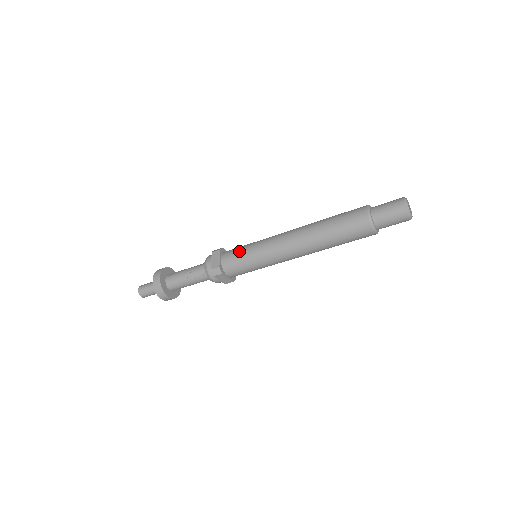
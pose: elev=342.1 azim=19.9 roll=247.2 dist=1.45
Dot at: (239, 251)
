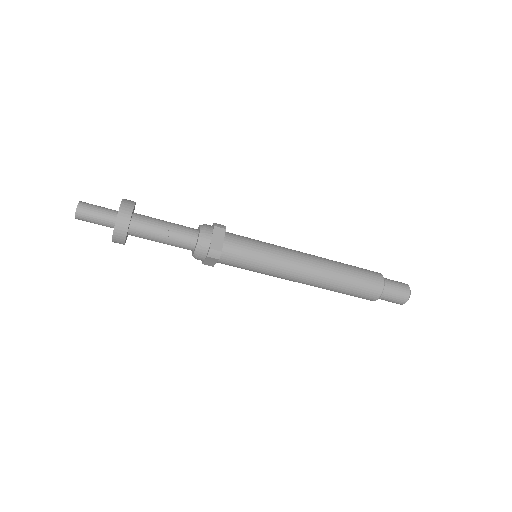
Dot at: (249, 245)
